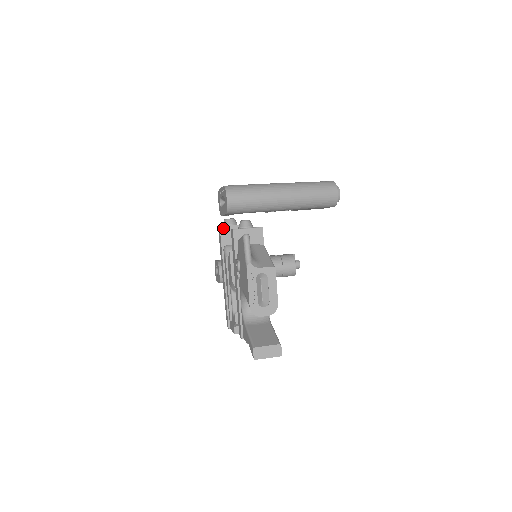
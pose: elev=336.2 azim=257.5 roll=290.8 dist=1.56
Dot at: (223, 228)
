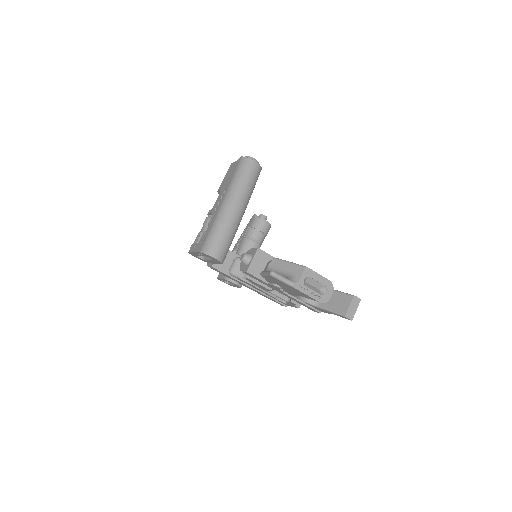
Dot at: (214, 265)
